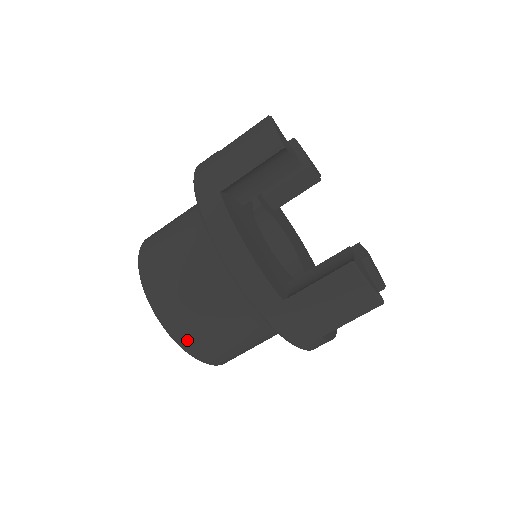
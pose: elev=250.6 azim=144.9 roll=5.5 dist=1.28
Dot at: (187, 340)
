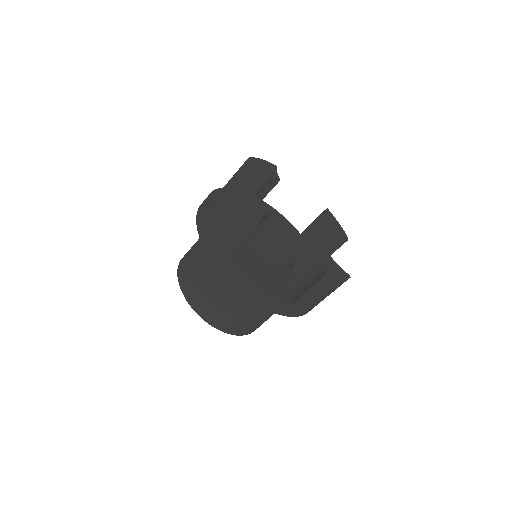
Dot at: (236, 331)
